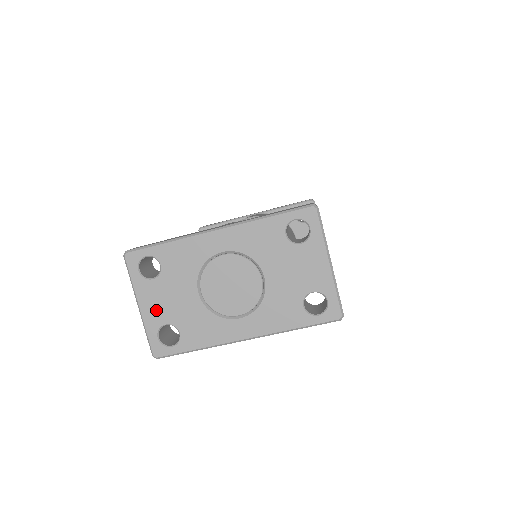
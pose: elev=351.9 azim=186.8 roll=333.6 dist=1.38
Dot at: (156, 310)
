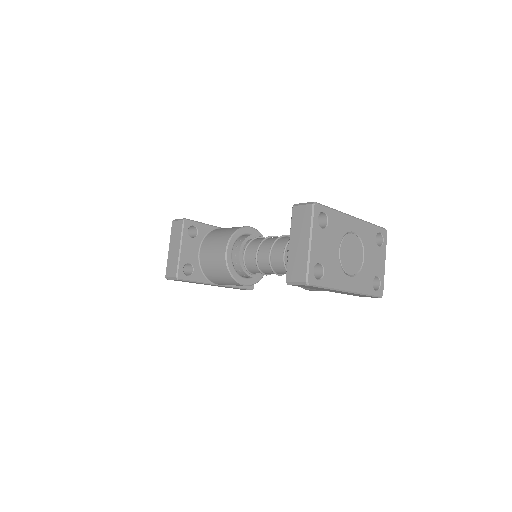
Dot at: (318, 250)
